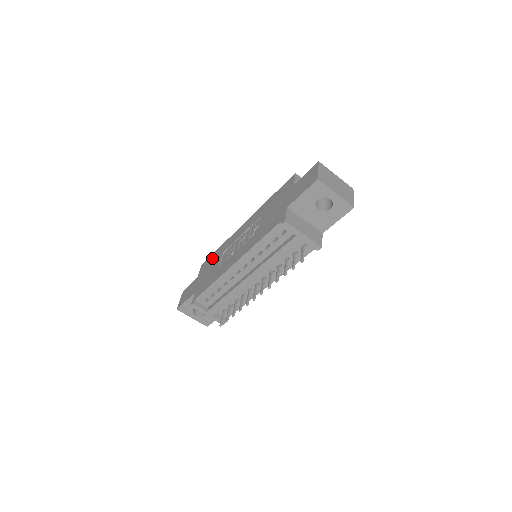
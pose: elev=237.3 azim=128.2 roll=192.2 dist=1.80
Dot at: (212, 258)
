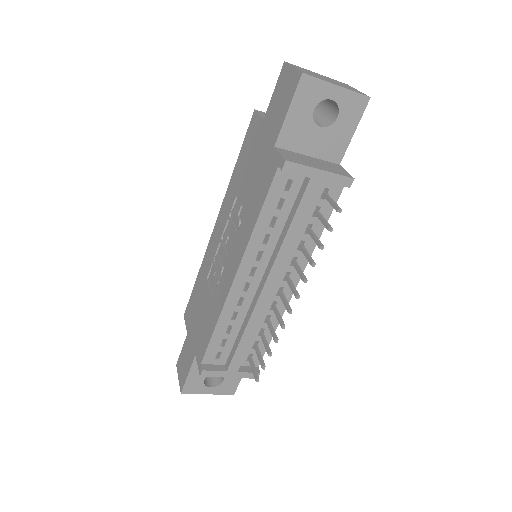
Dot at: (194, 297)
